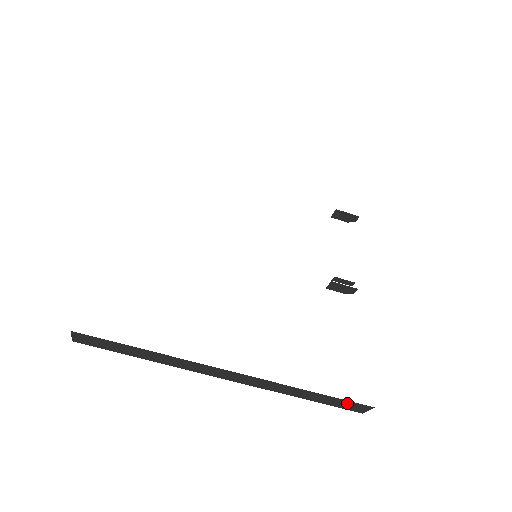
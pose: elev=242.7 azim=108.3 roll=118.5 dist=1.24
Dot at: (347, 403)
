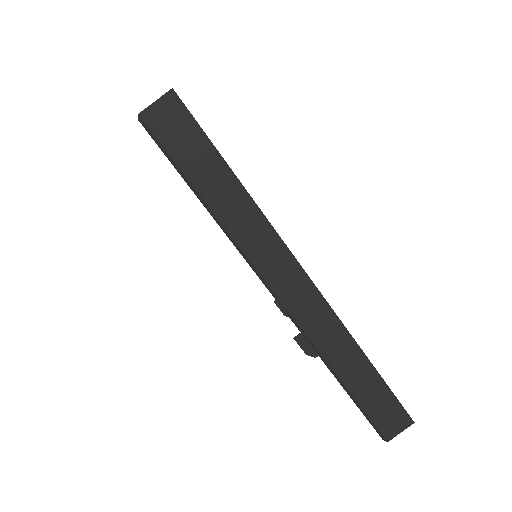
Dot at: (390, 405)
